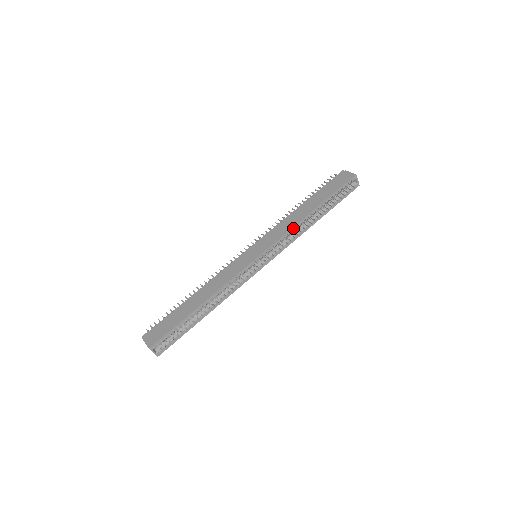
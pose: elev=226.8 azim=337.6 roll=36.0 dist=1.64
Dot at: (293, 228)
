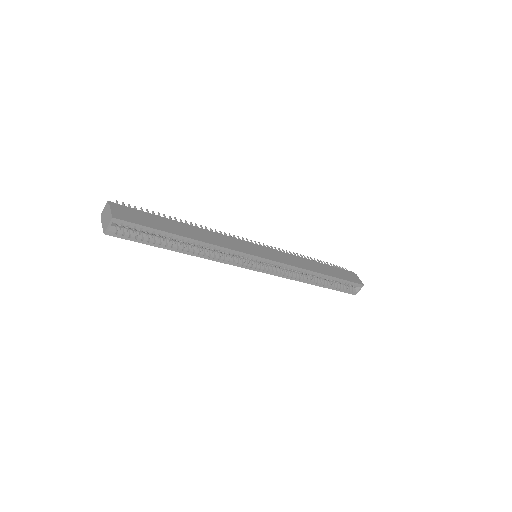
Dot at: (302, 269)
